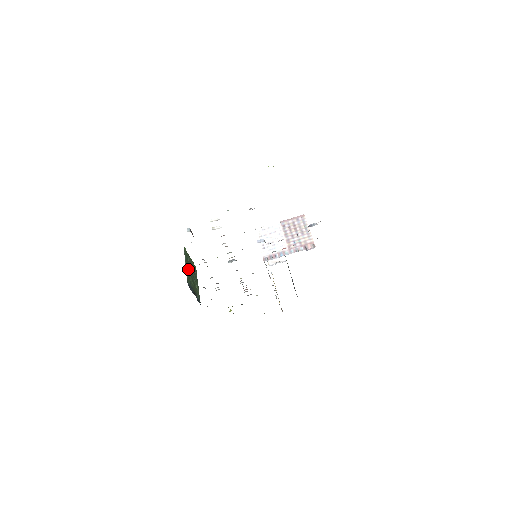
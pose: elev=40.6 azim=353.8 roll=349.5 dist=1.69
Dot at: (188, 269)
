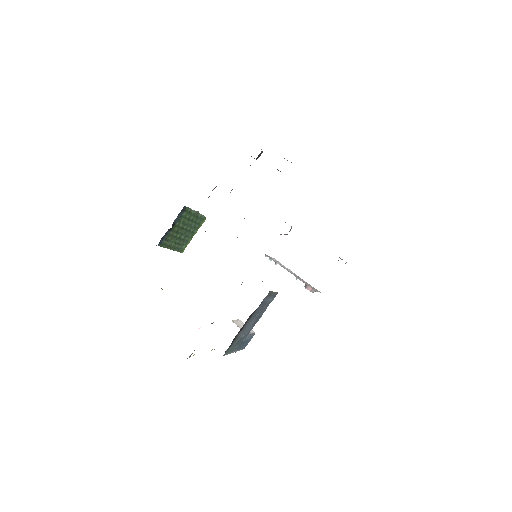
Dot at: (191, 219)
